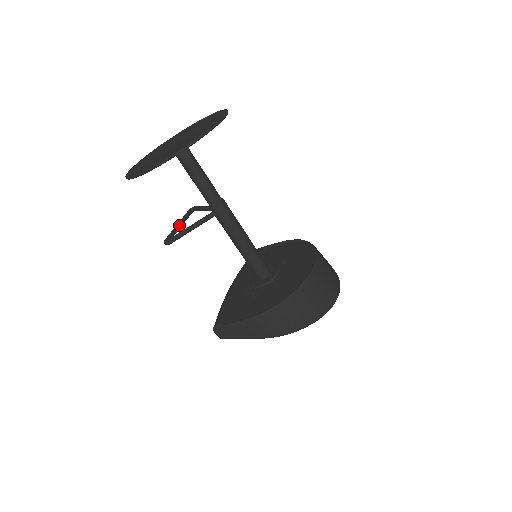
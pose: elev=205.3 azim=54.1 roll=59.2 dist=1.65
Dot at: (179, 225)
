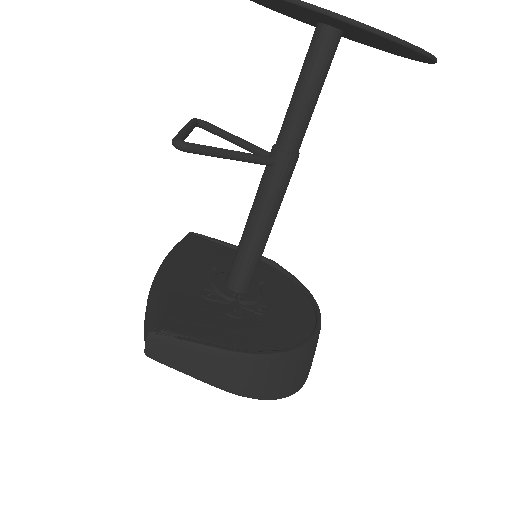
Dot at: (190, 131)
